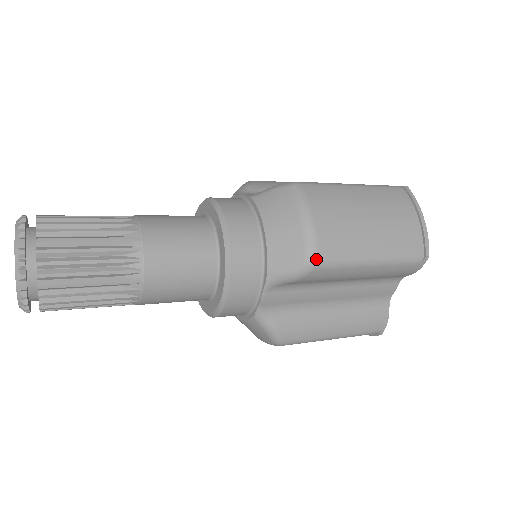
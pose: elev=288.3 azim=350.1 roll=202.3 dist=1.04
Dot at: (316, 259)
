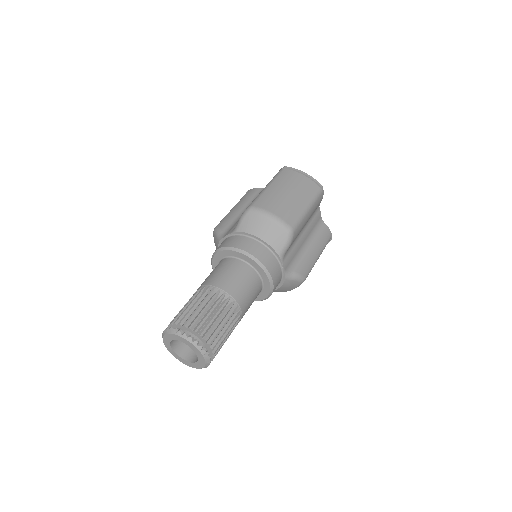
Dot at: (291, 228)
